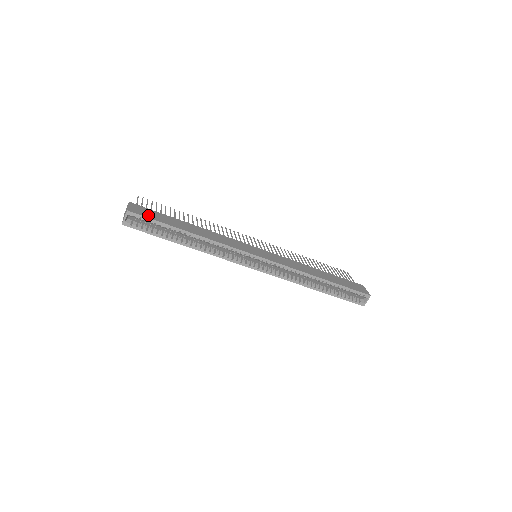
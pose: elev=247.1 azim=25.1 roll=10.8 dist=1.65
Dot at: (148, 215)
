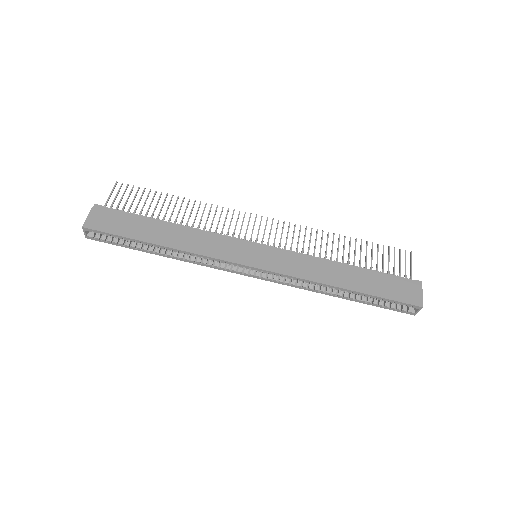
Dot at: (109, 227)
